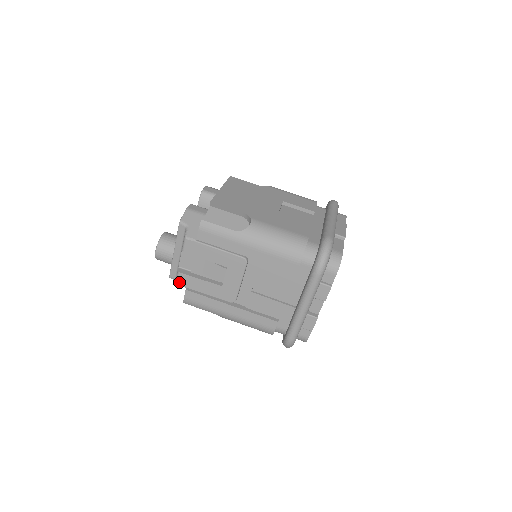
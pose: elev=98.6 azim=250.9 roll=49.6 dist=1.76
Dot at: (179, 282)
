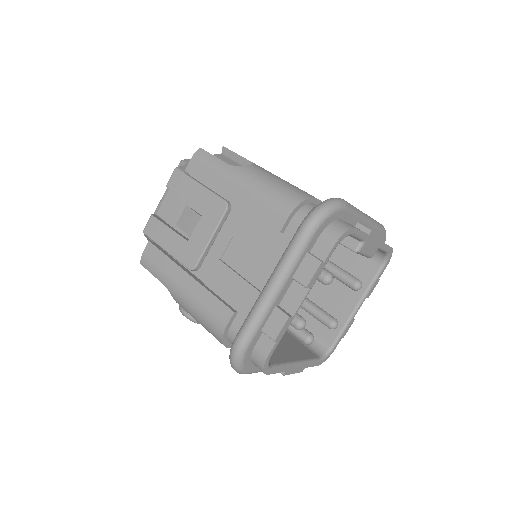
Dot at: (147, 229)
